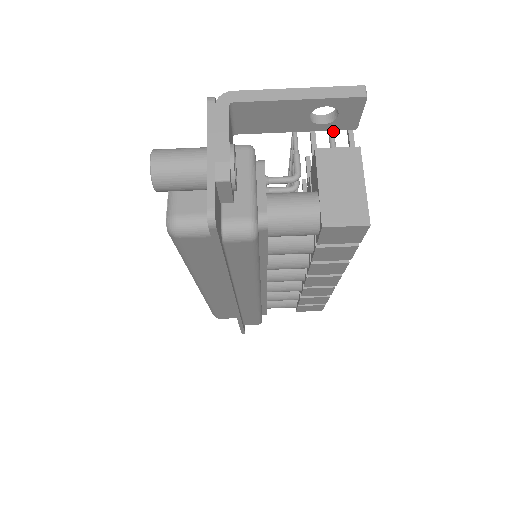
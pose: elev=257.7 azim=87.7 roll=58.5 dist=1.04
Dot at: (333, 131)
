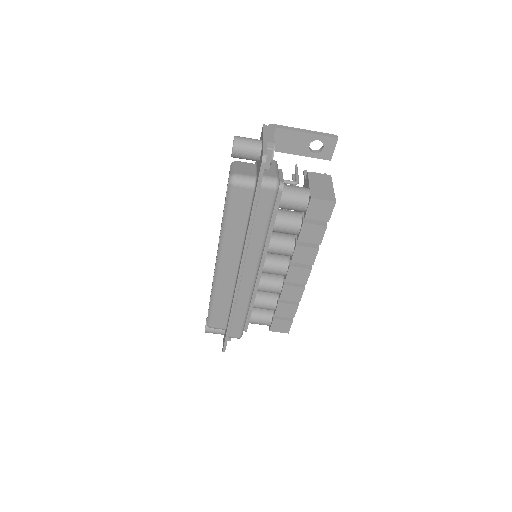
Dot at: occluded
